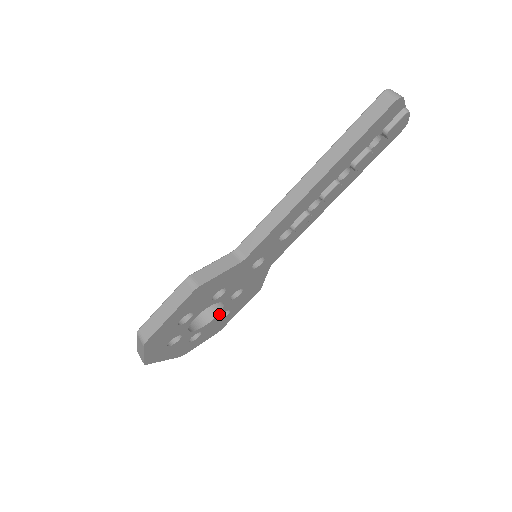
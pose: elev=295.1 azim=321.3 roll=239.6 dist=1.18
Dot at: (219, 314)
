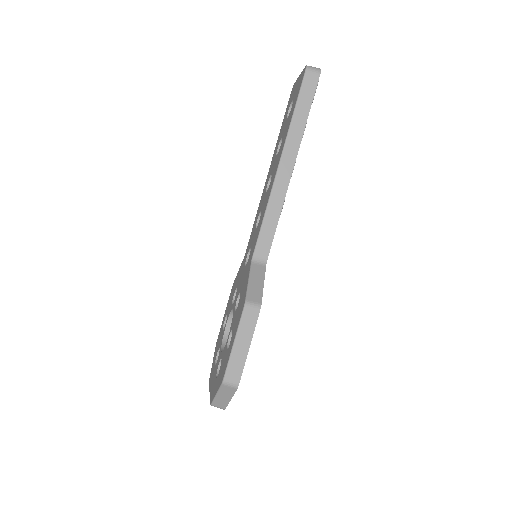
Dot at: occluded
